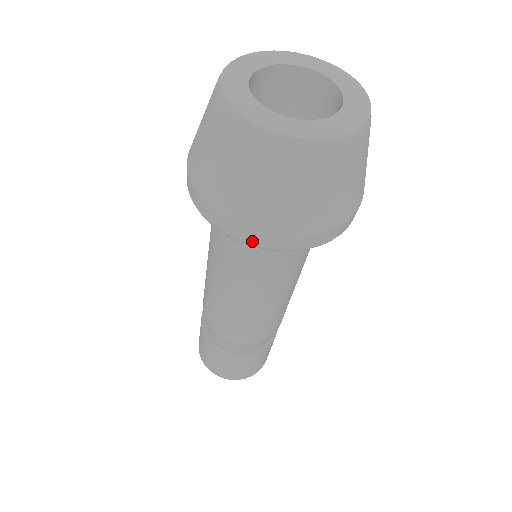
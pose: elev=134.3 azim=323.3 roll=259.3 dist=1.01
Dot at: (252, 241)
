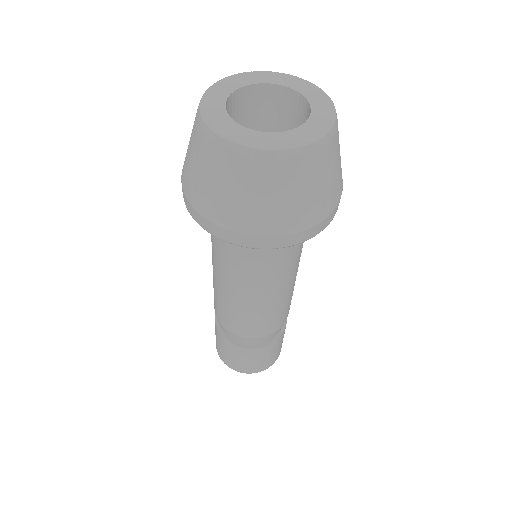
Dot at: (238, 242)
